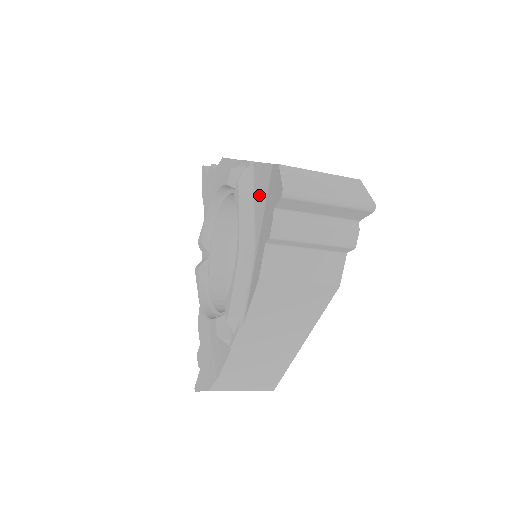
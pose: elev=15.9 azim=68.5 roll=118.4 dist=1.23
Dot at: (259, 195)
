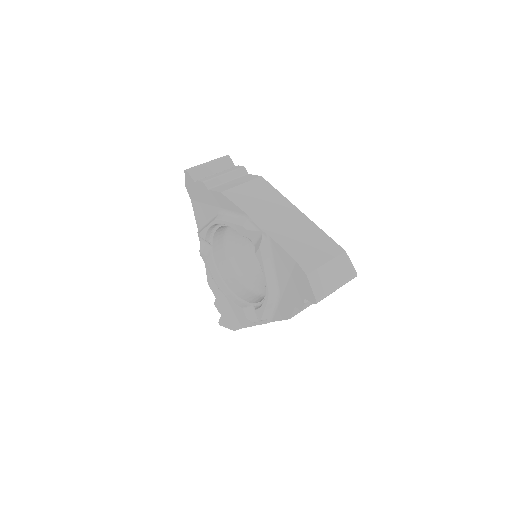
Dot at: (281, 266)
